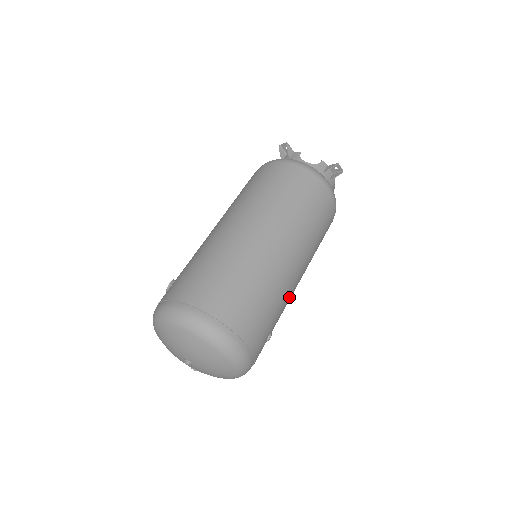
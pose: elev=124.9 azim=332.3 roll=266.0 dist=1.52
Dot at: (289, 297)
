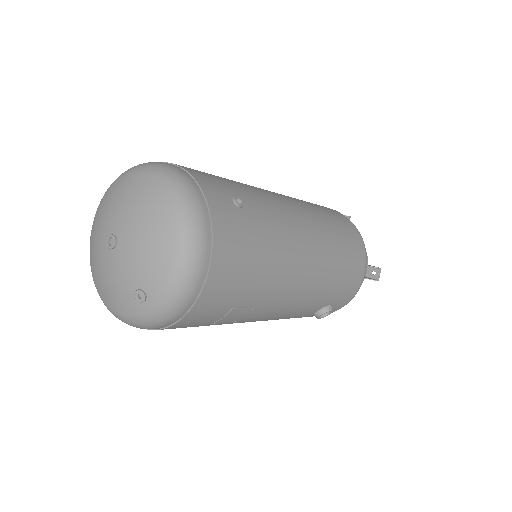
Dot at: (276, 207)
